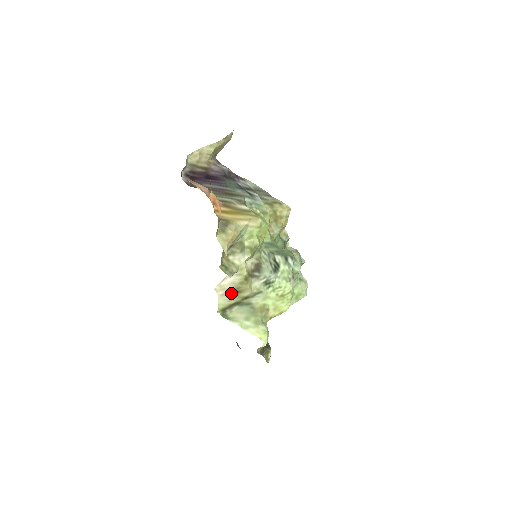
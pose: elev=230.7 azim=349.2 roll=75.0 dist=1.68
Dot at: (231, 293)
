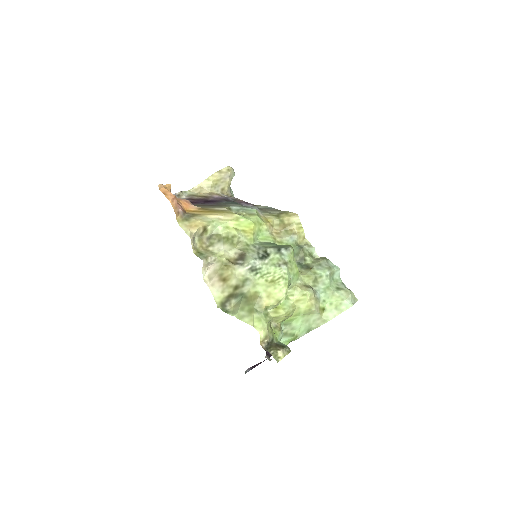
Dot at: (218, 282)
